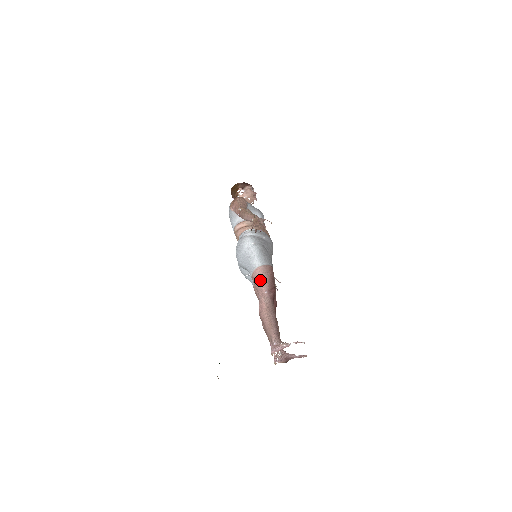
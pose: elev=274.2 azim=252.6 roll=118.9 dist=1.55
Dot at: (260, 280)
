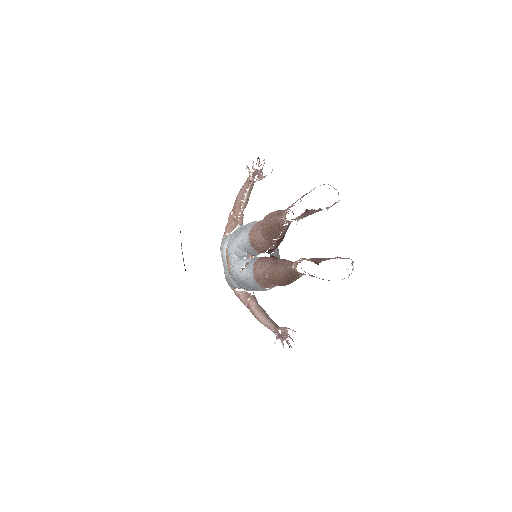
Dot at: occluded
